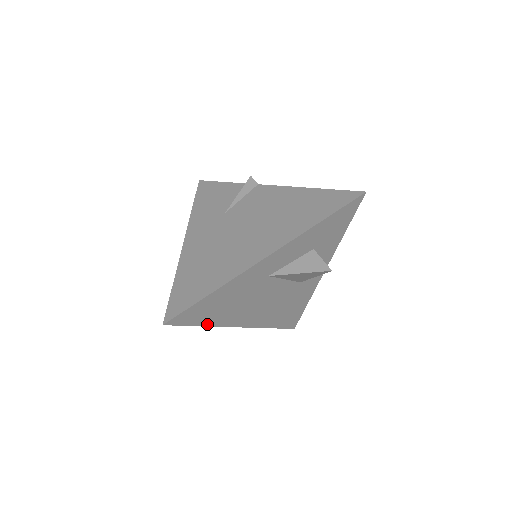
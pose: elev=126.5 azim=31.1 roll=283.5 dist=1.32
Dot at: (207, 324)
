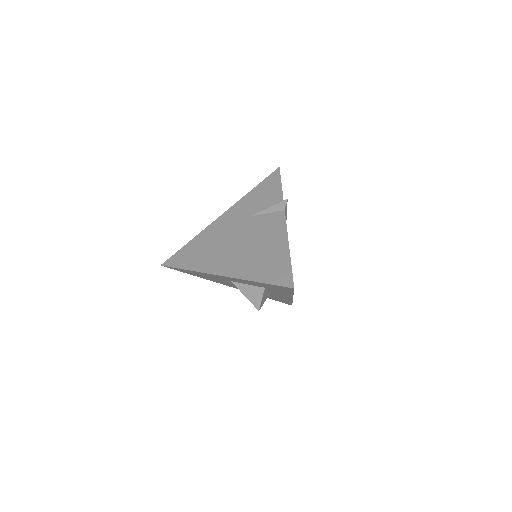
Dot at: (197, 276)
